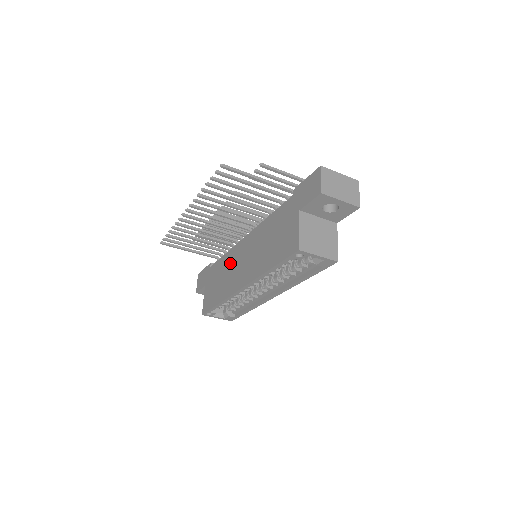
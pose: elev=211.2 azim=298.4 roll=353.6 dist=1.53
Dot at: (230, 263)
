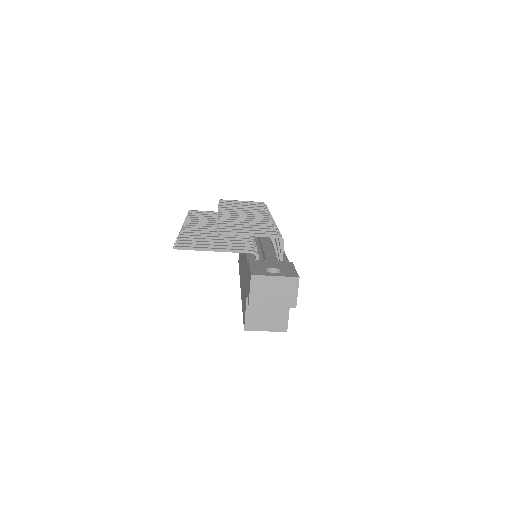
Dot at: occluded
